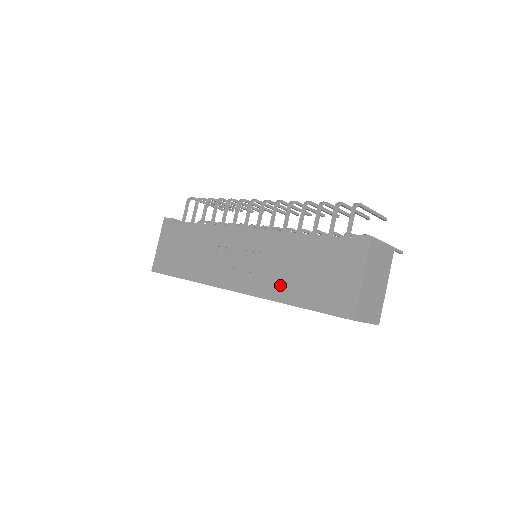
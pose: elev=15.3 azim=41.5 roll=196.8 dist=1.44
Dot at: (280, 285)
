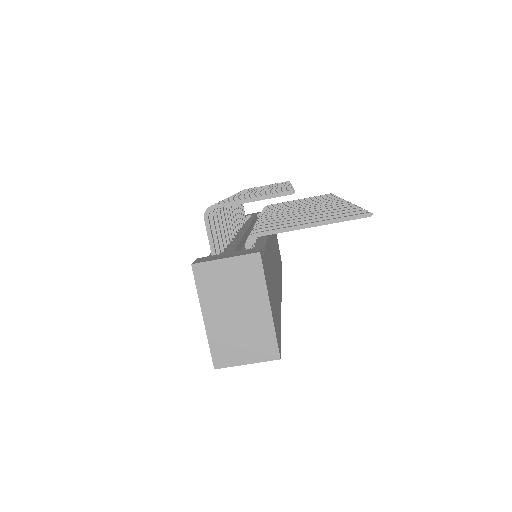
Dot at: occluded
